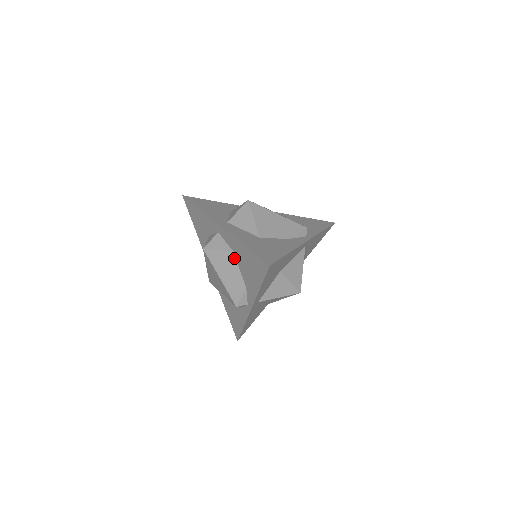
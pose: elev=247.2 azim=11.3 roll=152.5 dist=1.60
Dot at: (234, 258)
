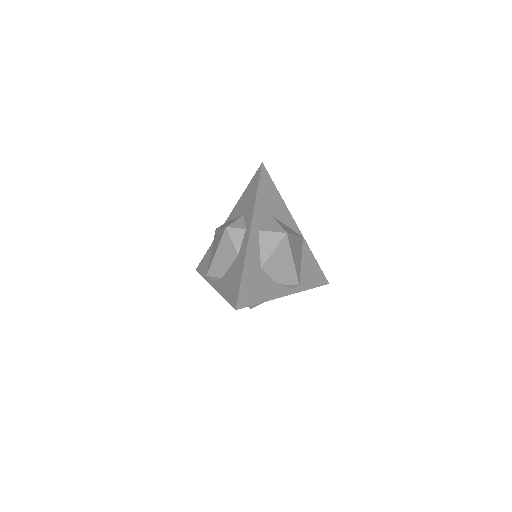
Dot at: (234, 258)
